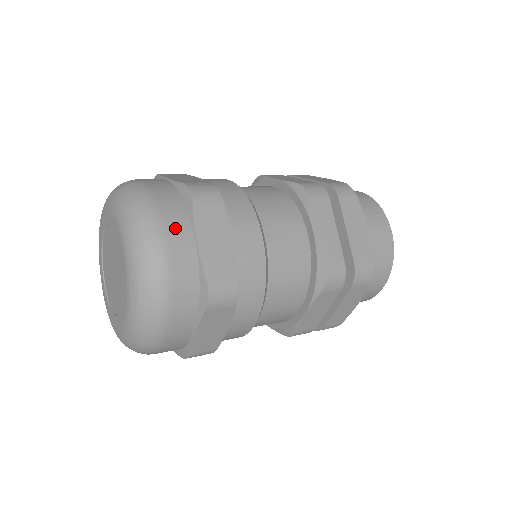
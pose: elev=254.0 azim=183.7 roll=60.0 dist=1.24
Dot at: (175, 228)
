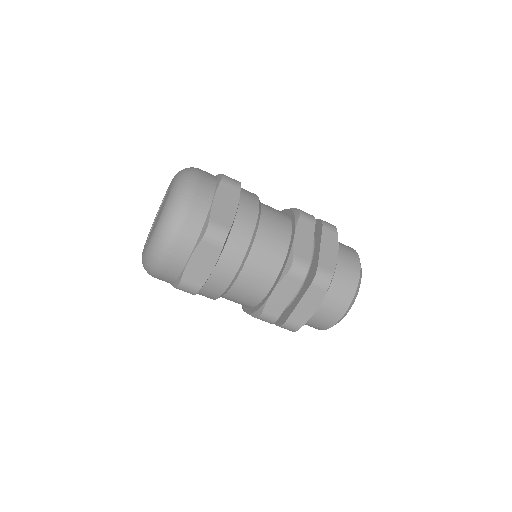
Dot at: (181, 246)
